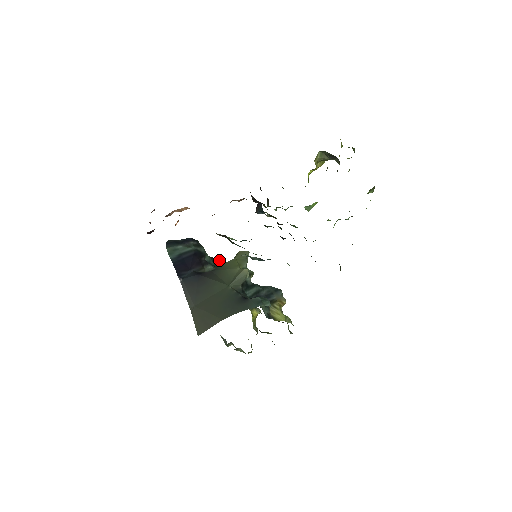
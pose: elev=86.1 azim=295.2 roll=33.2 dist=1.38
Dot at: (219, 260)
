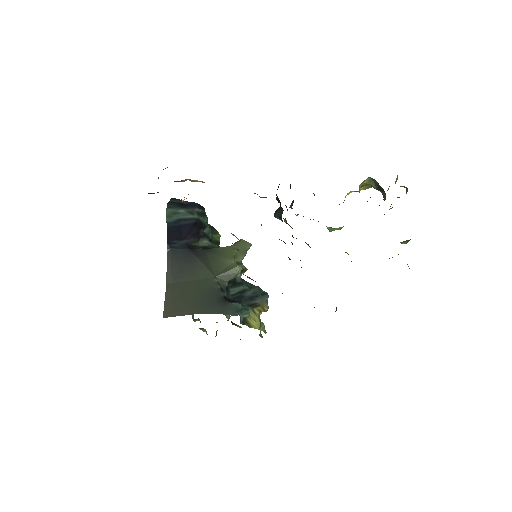
Dot at: occluded
